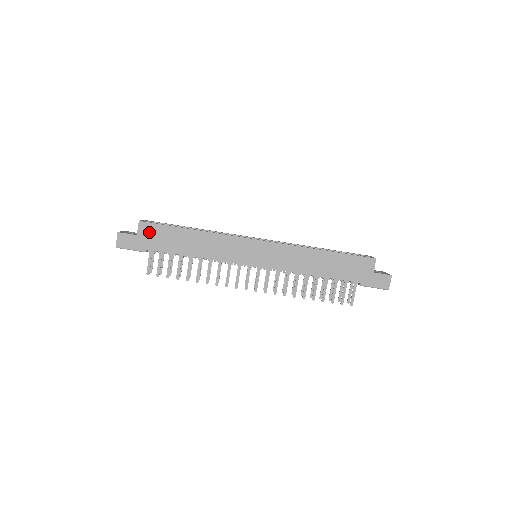
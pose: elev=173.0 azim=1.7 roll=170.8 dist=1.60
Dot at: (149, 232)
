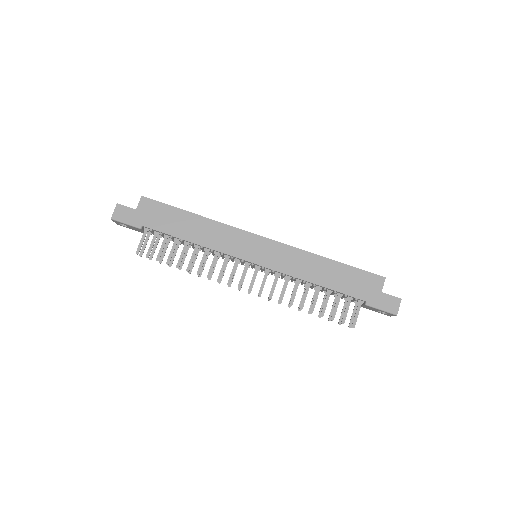
Dot at: (149, 209)
